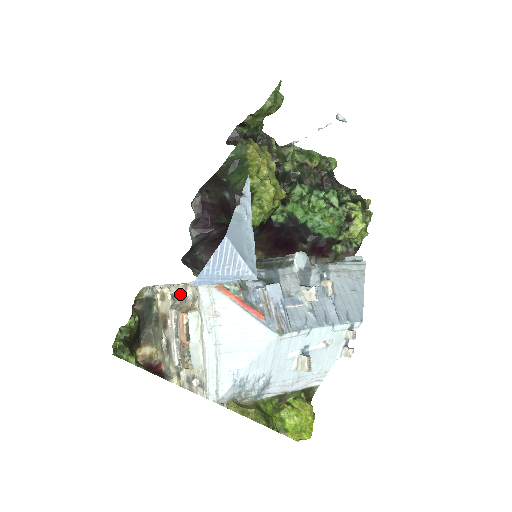
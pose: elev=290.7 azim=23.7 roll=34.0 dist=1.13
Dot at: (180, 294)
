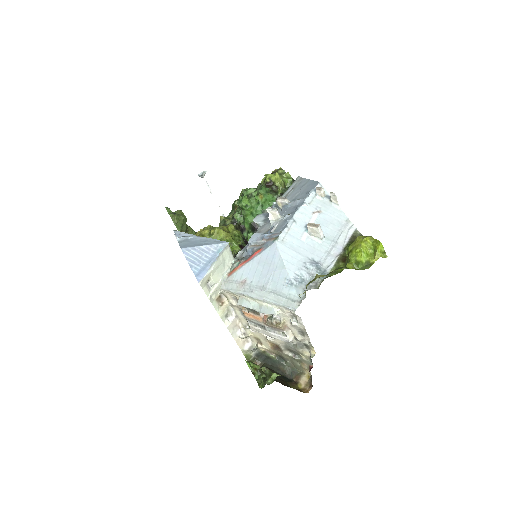
Dot at: (243, 316)
